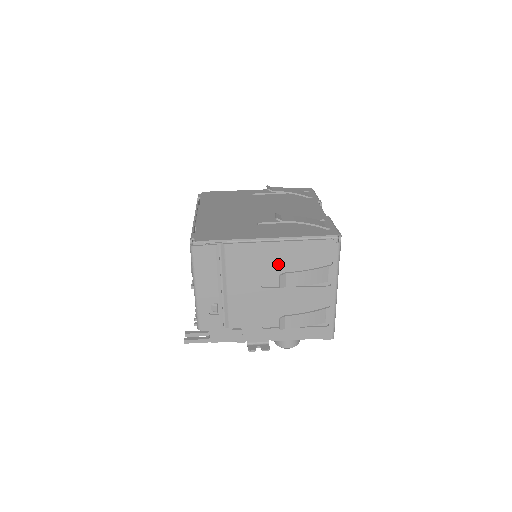
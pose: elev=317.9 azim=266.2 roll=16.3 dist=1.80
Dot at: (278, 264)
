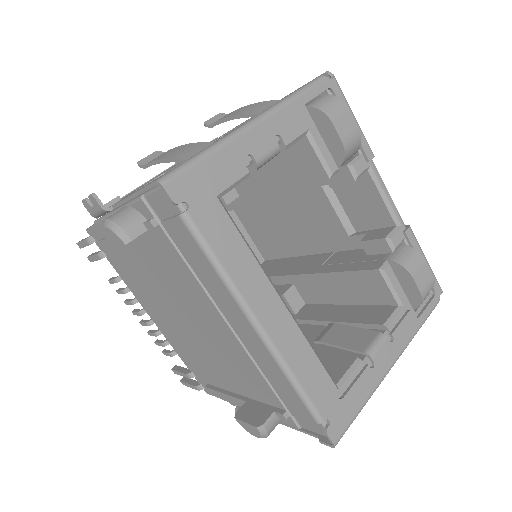
Dot at: occluded
